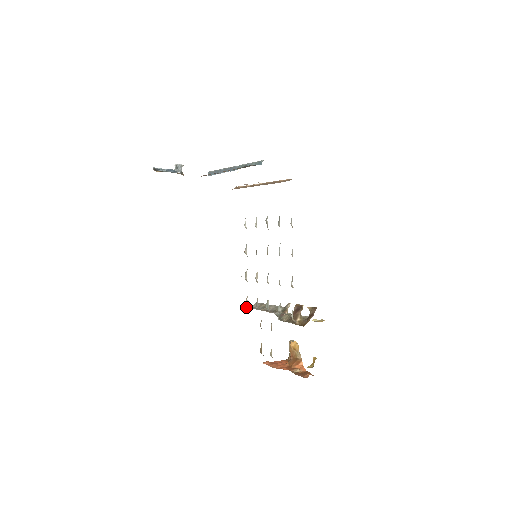
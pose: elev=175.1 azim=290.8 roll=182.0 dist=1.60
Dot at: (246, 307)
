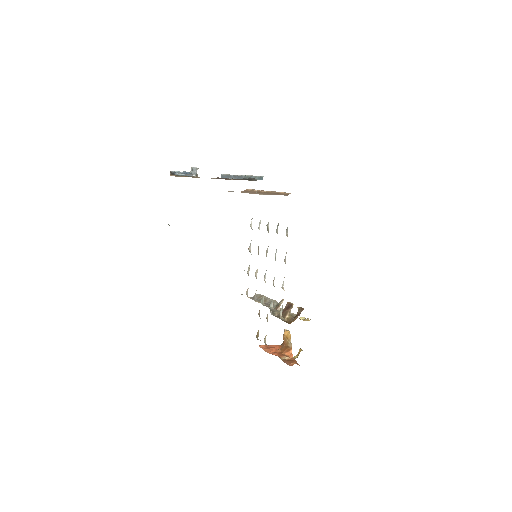
Dot at: occluded
